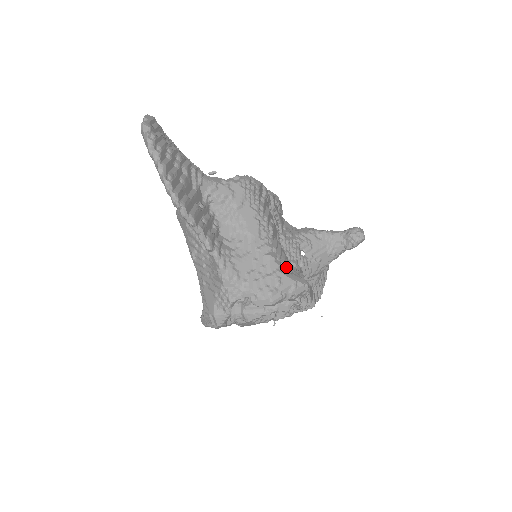
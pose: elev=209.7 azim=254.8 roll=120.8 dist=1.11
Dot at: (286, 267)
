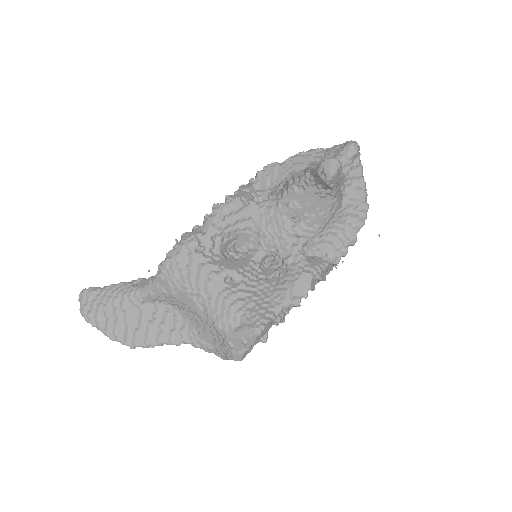
Dot at: (234, 323)
